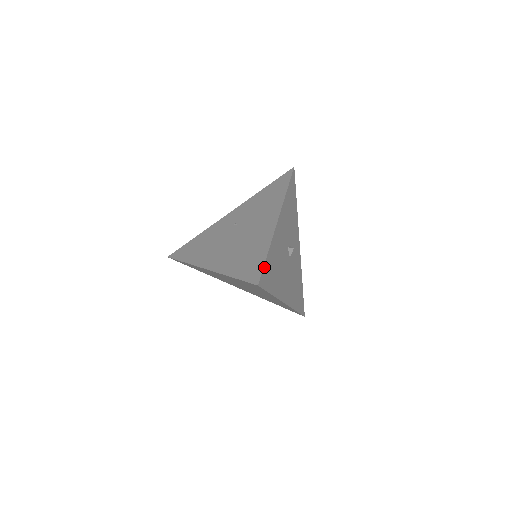
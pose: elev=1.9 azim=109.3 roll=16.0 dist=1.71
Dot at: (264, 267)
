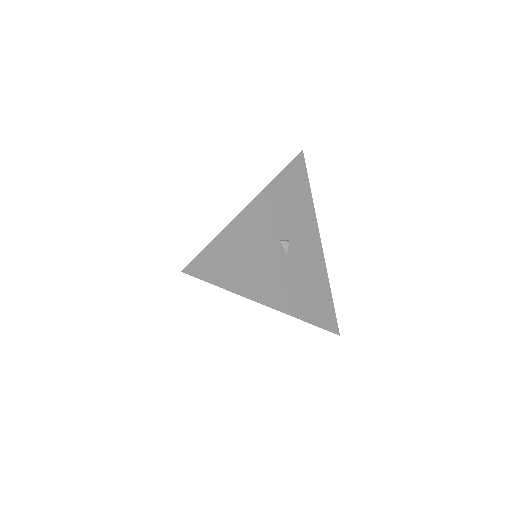
Dot at: (202, 253)
